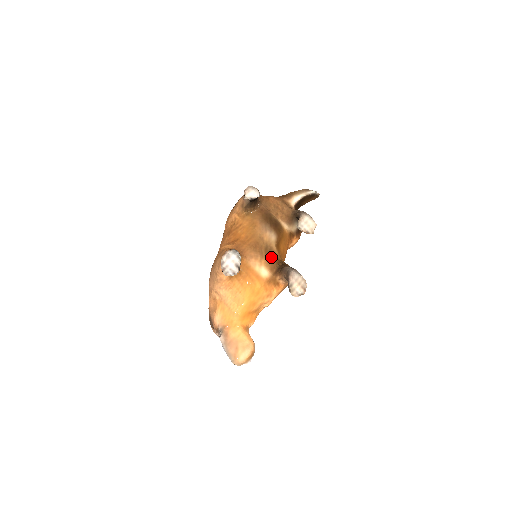
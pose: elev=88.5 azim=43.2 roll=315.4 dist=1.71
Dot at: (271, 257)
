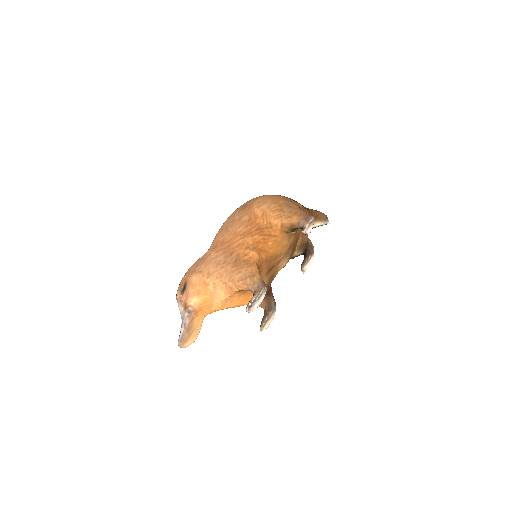
Dot at: (270, 281)
